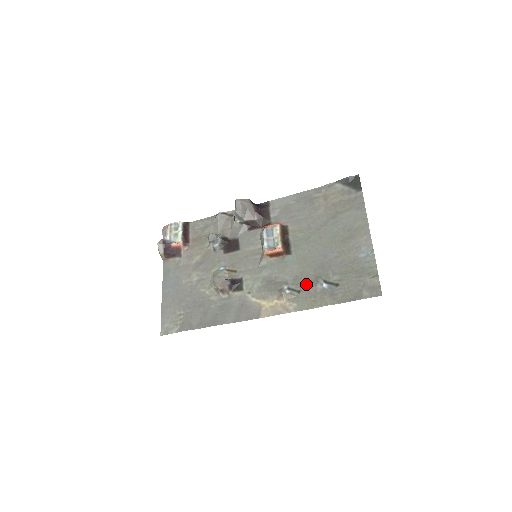
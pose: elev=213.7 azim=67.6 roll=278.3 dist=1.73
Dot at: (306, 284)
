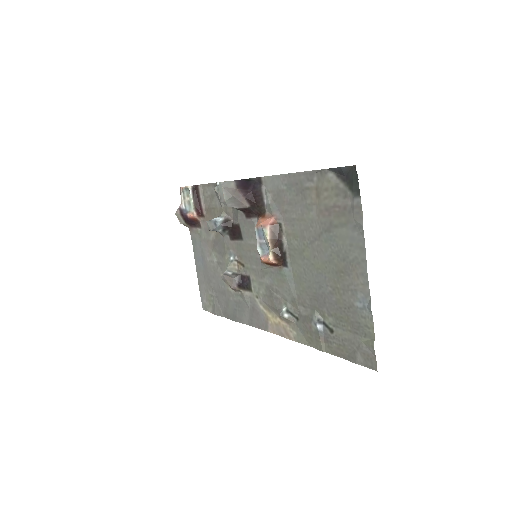
Dot at: (303, 314)
